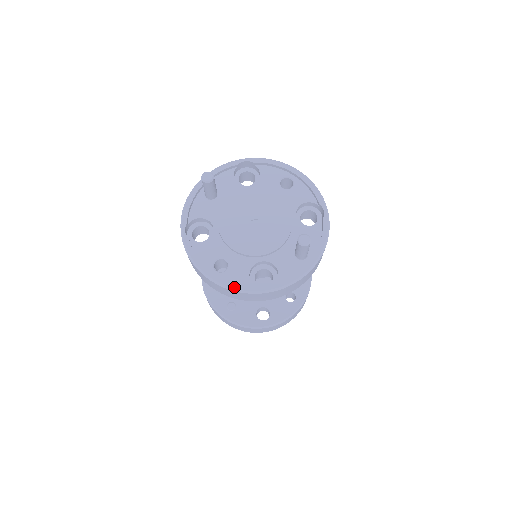
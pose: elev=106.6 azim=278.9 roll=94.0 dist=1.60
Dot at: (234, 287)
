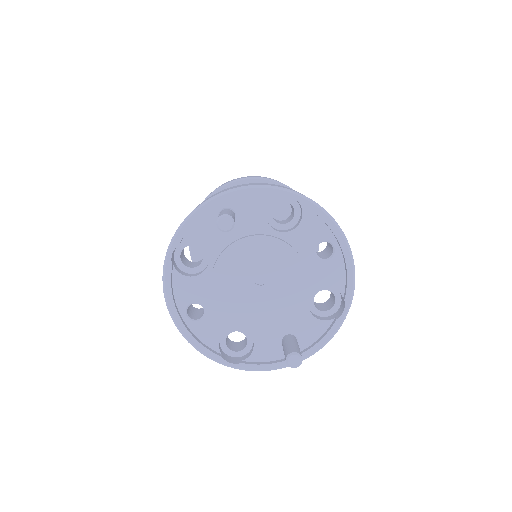
Dot at: (197, 346)
